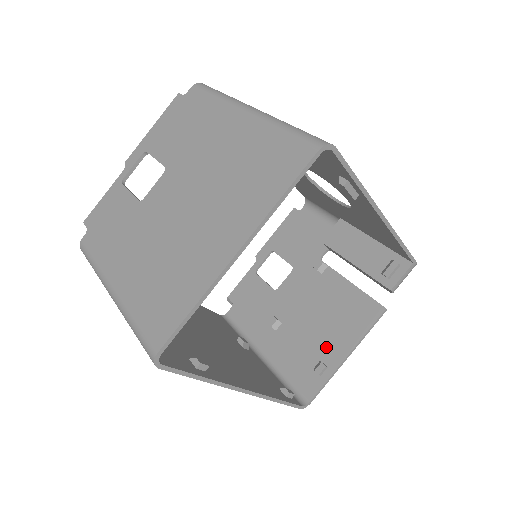
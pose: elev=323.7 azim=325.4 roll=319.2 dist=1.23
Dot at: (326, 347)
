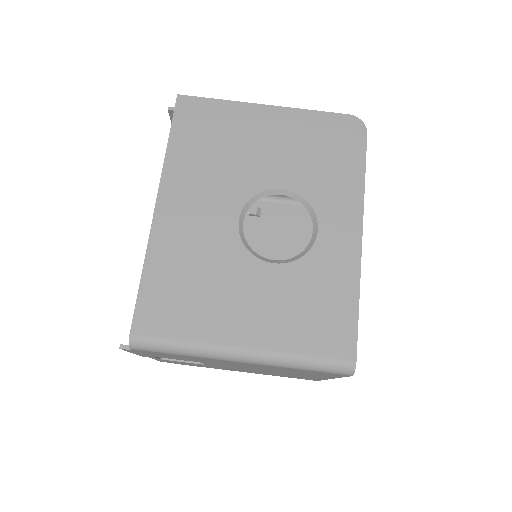
Dot at: occluded
